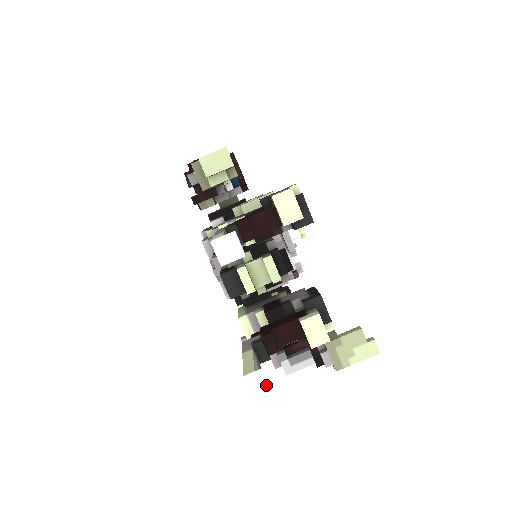
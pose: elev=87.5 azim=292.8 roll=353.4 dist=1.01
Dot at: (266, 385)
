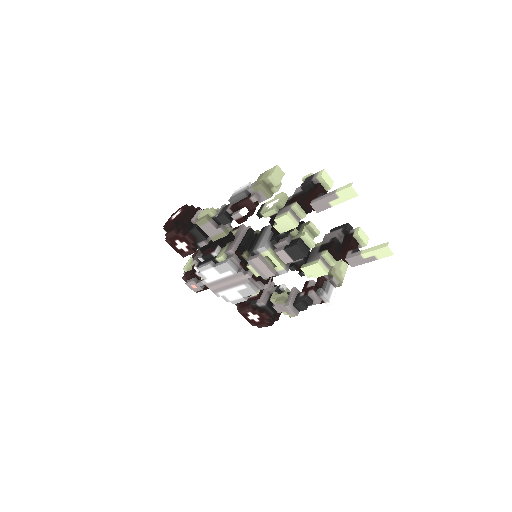
Dot at: (399, 242)
